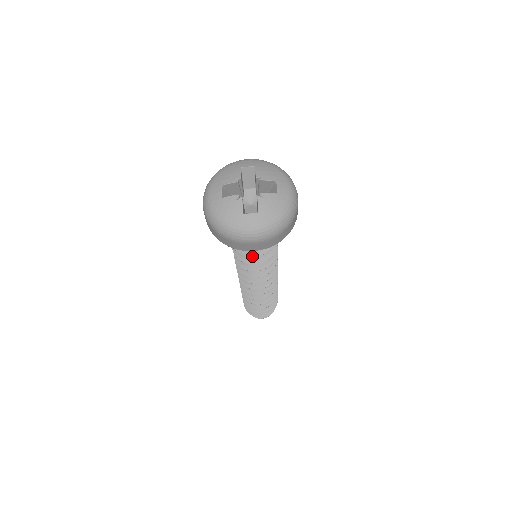
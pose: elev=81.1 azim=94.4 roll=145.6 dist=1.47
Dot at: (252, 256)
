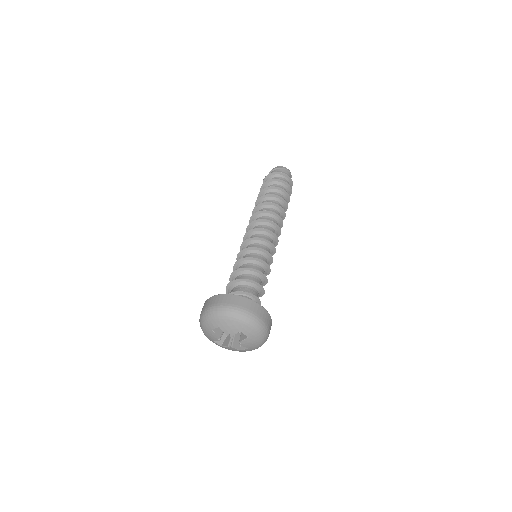
Dot at: occluded
